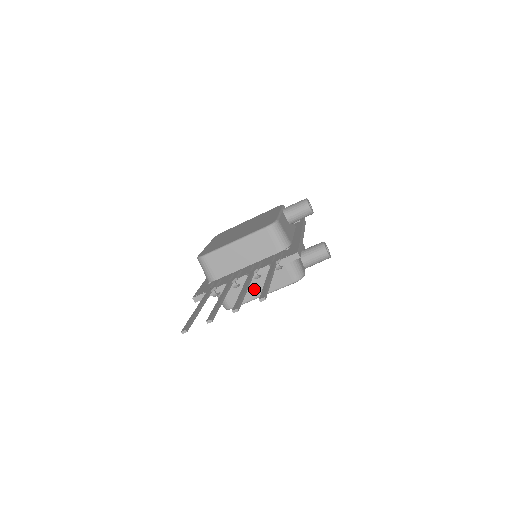
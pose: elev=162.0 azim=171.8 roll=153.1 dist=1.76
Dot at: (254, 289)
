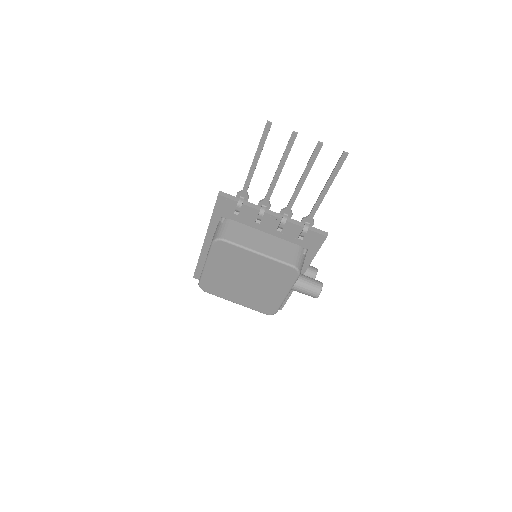
Dot at: (257, 243)
